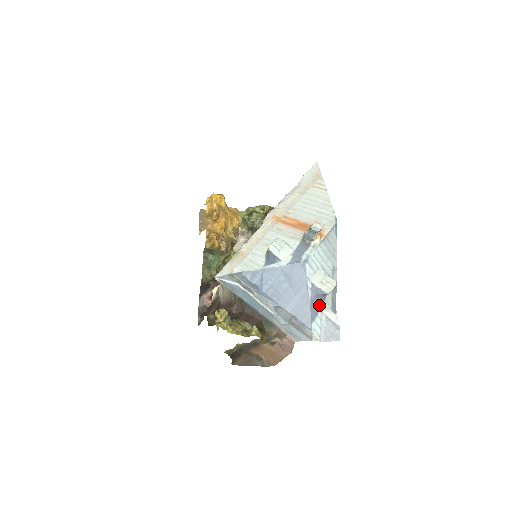
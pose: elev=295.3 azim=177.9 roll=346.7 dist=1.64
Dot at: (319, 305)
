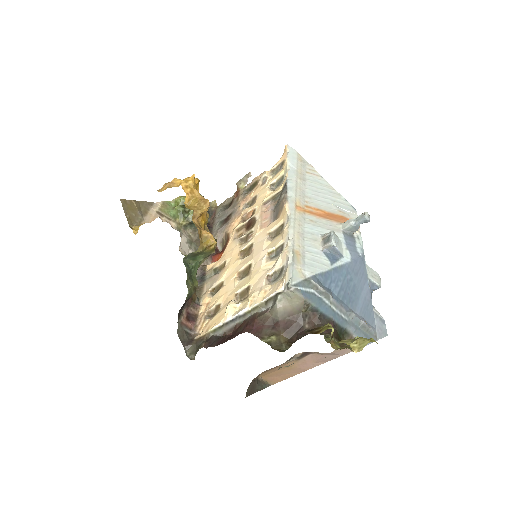
Dot at: occluded
